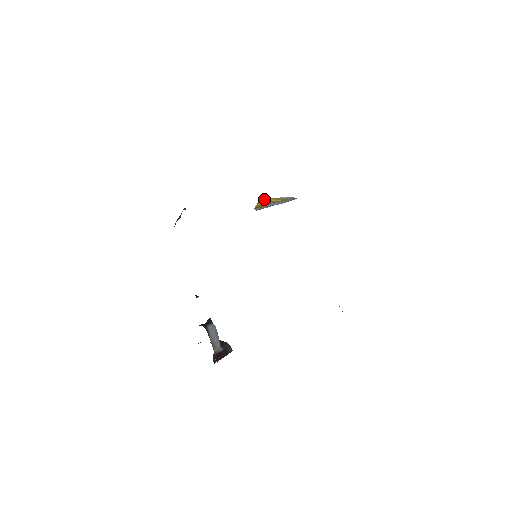
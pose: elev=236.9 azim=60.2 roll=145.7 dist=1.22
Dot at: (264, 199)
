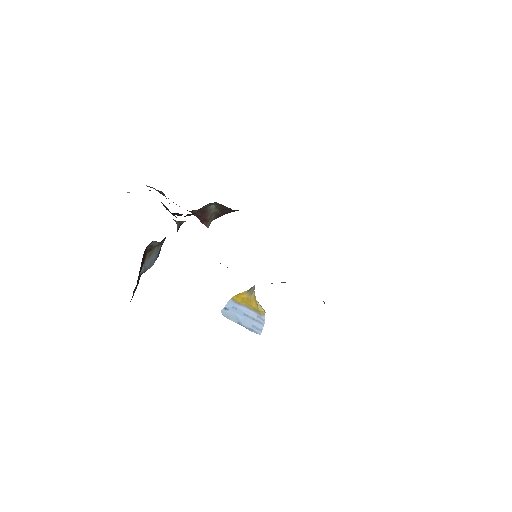
Dot at: (254, 289)
